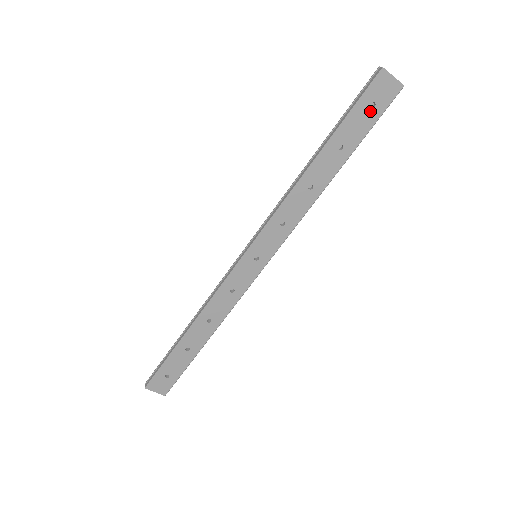
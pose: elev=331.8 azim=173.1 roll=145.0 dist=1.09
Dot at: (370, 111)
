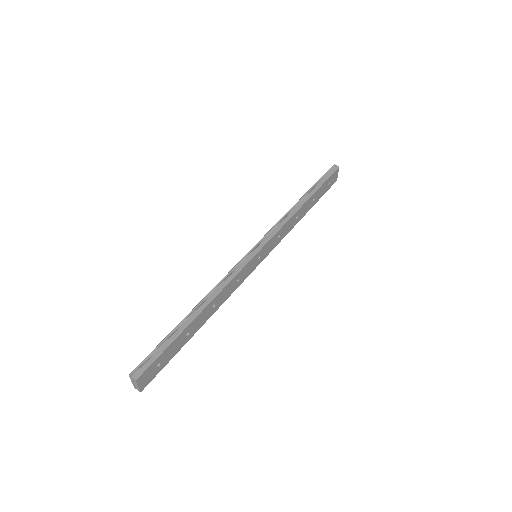
Dot at: (327, 186)
